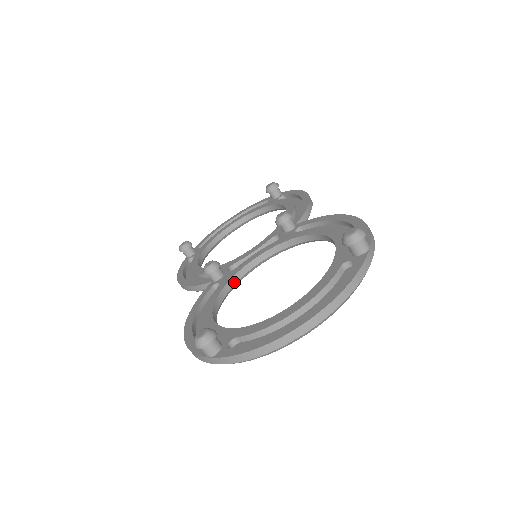
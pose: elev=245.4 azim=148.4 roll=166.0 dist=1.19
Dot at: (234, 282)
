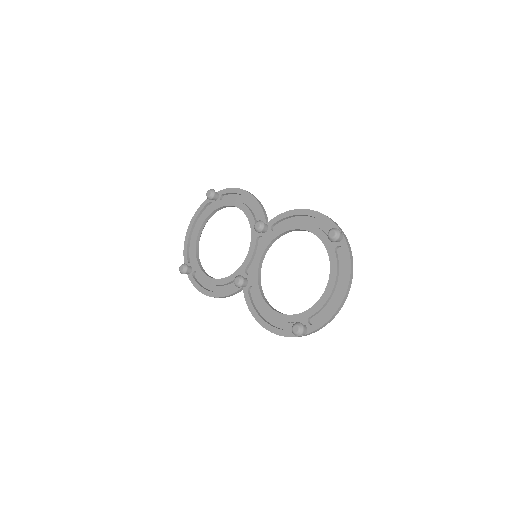
Dot at: (260, 281)
